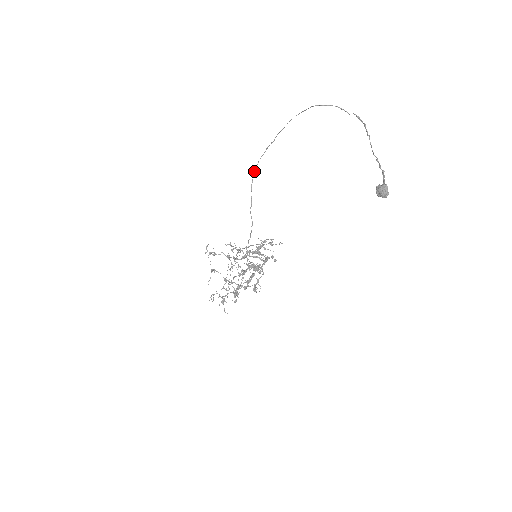
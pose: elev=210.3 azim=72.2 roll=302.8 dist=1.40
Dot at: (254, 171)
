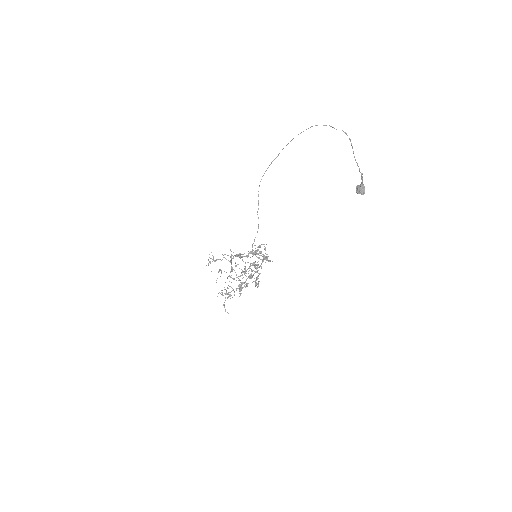
Dot at: (260, 181)
